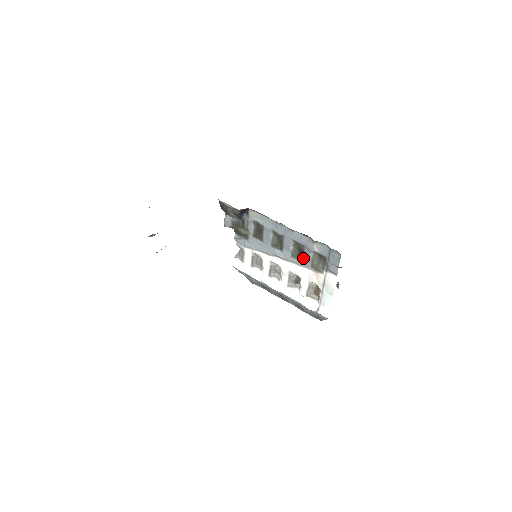
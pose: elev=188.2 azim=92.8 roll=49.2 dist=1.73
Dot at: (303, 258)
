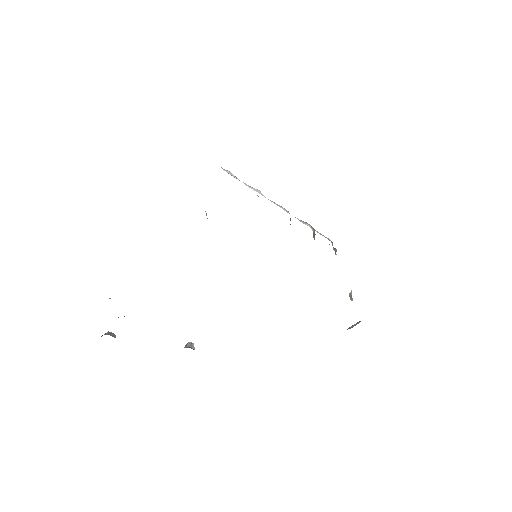
Dot at: occluded
